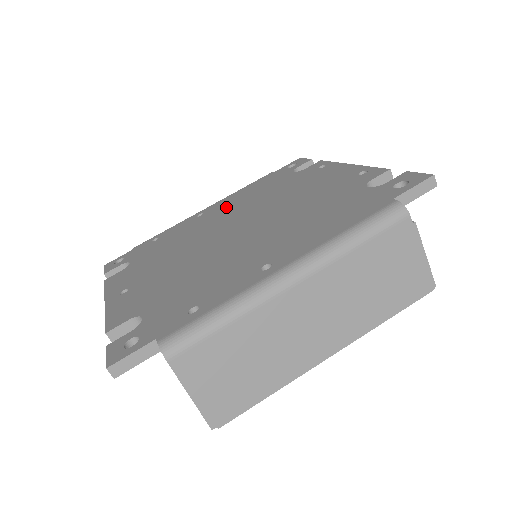
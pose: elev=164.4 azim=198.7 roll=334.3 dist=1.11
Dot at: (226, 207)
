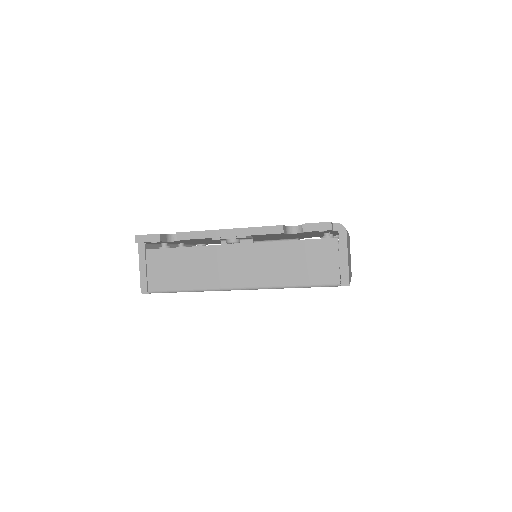
Dot at: occluded
